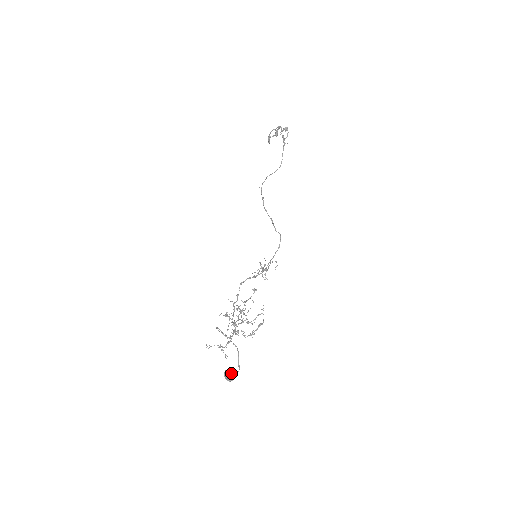
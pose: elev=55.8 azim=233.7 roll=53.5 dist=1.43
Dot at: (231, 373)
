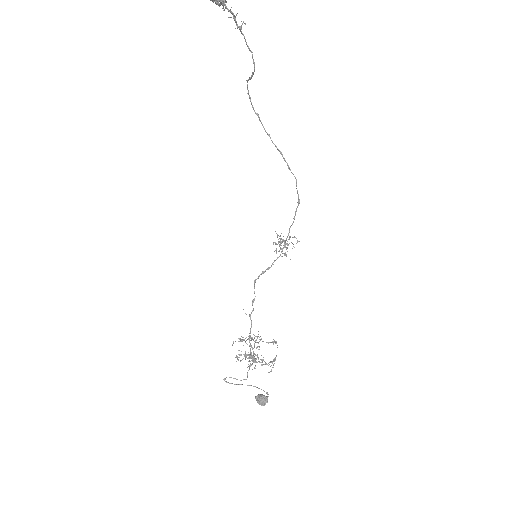
Dot at: (260, 401)
